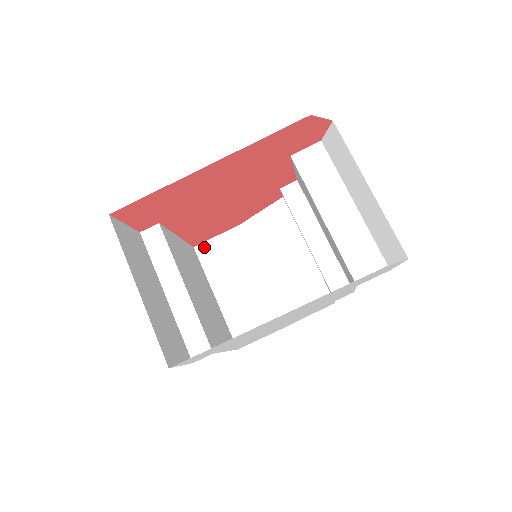
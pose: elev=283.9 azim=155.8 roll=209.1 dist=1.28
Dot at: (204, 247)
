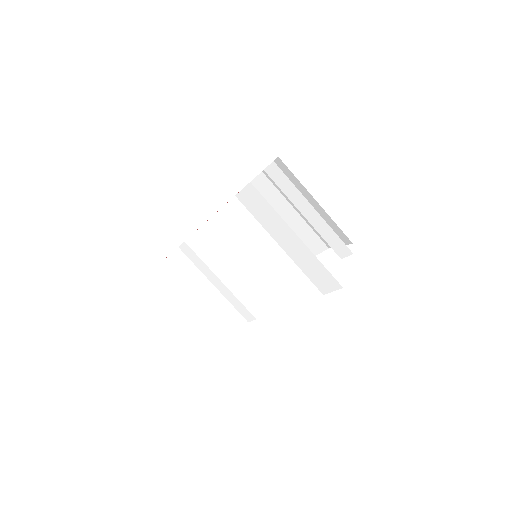
Dot at: occluded
